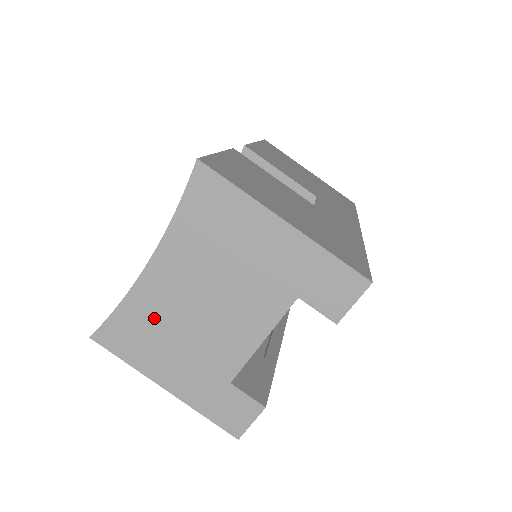
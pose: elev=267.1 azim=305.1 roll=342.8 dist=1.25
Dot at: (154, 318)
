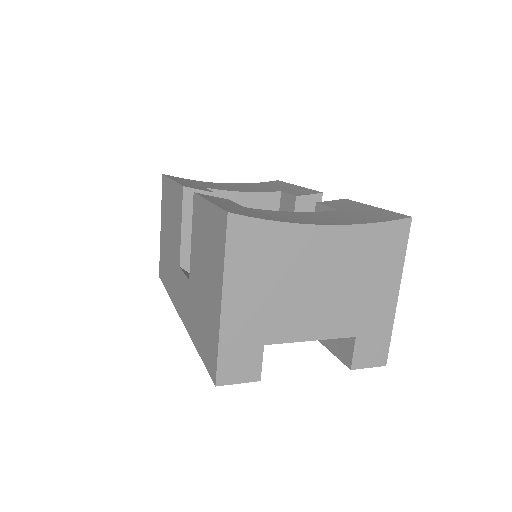
Dot at: (283, 256)
